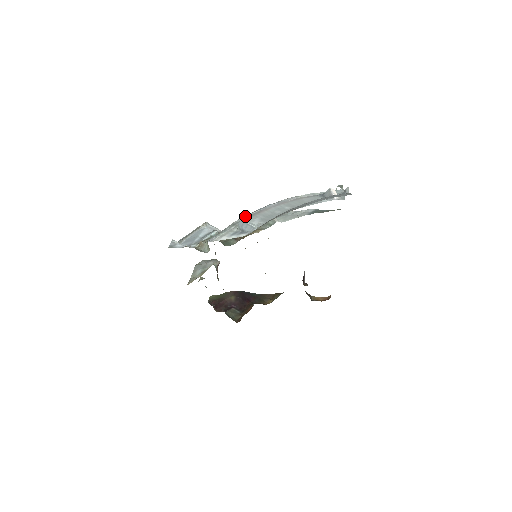
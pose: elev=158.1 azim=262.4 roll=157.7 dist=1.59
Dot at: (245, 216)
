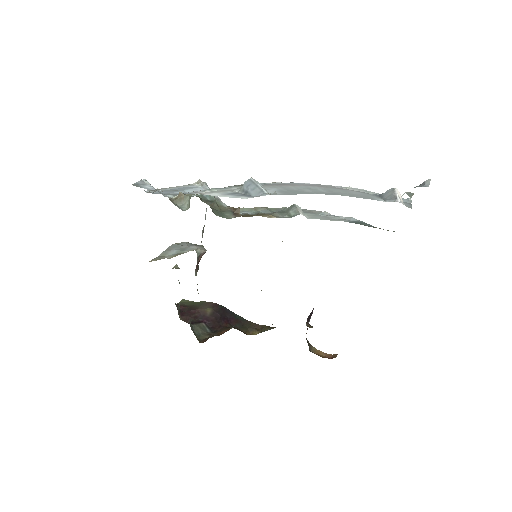
Dot at: occluded
